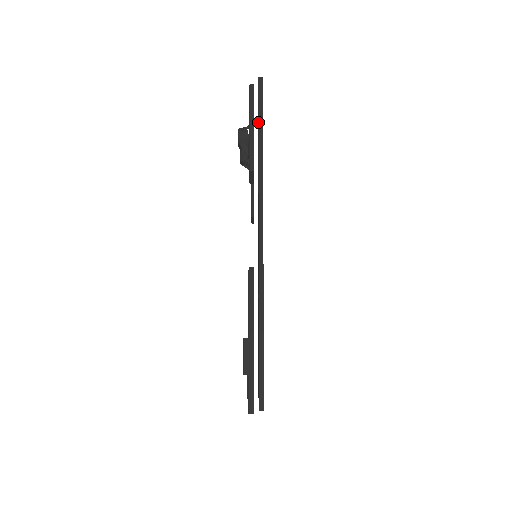
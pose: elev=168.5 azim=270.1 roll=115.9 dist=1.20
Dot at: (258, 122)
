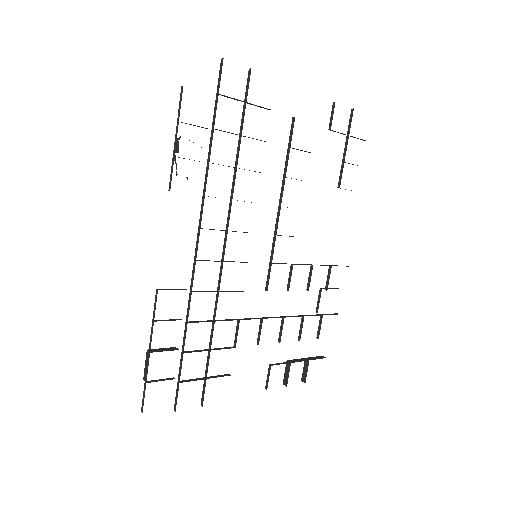
Dot at: occluded
